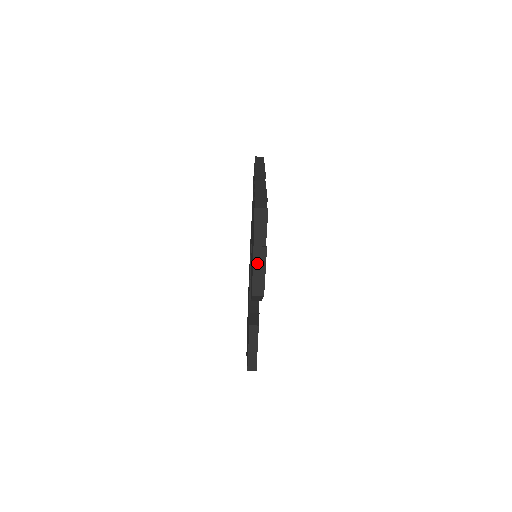
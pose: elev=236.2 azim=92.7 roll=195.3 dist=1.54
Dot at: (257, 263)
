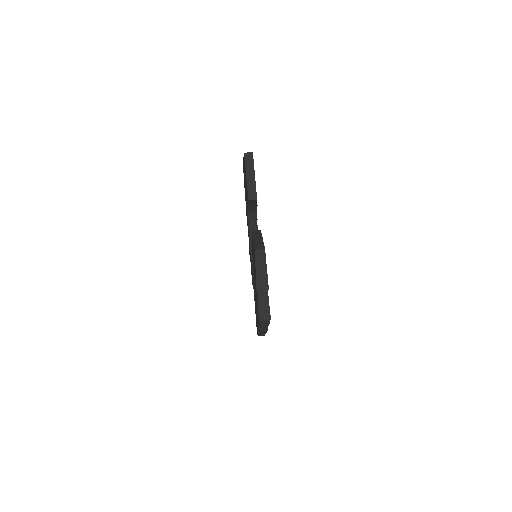
Dot at: occluded
